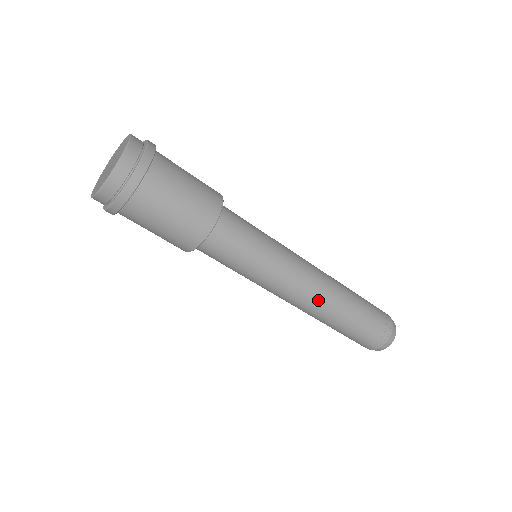
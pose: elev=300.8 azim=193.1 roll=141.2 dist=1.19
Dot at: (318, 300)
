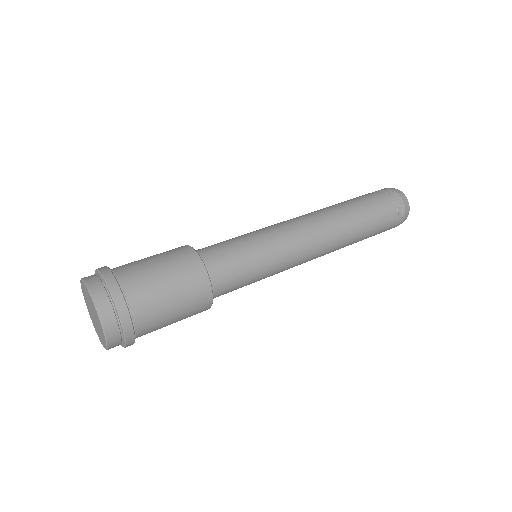
Dot at: (329, 232)
